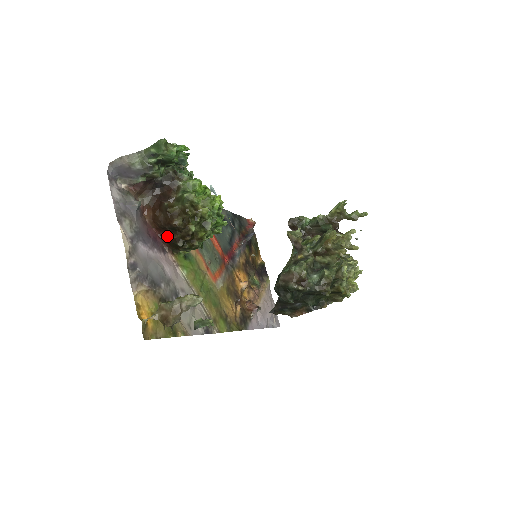
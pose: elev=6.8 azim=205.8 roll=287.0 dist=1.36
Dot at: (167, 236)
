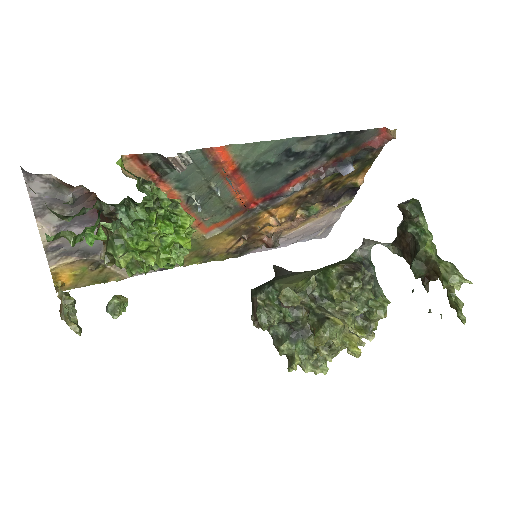
Dot at: occluded
